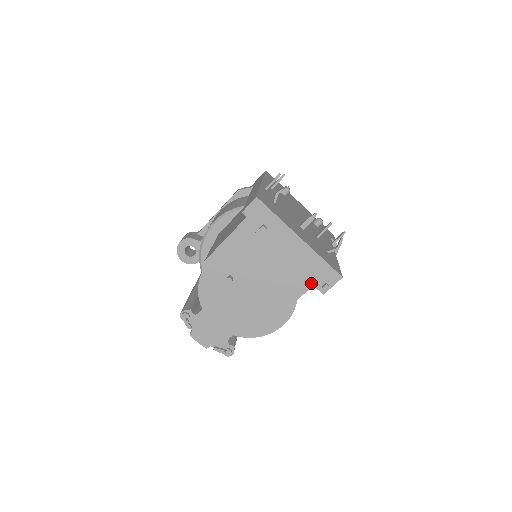
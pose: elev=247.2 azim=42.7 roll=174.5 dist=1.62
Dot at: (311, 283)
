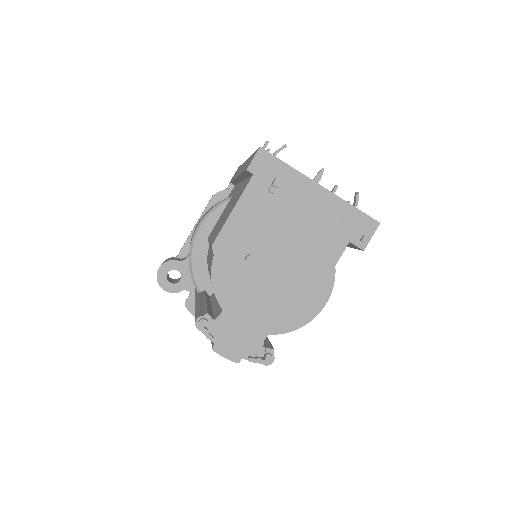
Dot at: (346, 239)
